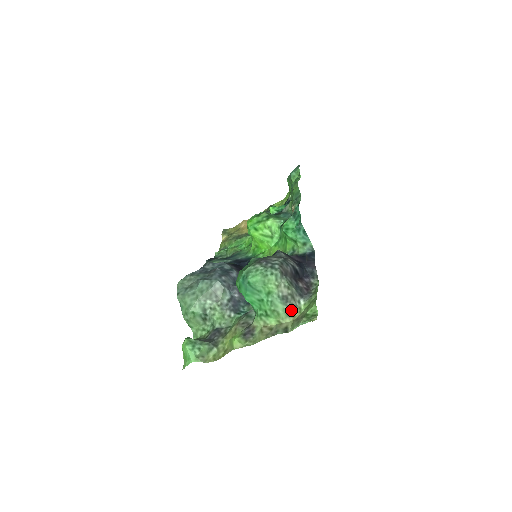
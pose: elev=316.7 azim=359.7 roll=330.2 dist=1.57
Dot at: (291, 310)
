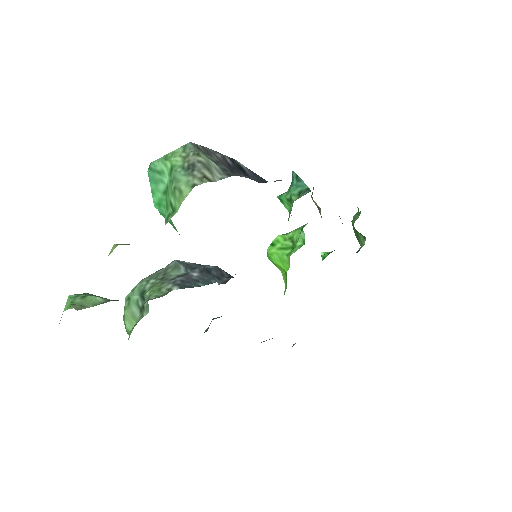
Dot at: (199, 181)
